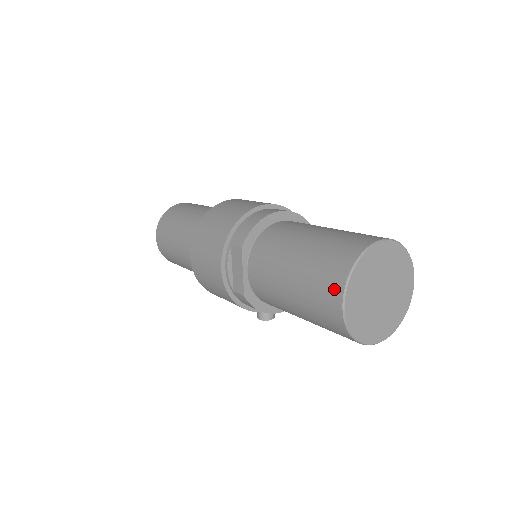
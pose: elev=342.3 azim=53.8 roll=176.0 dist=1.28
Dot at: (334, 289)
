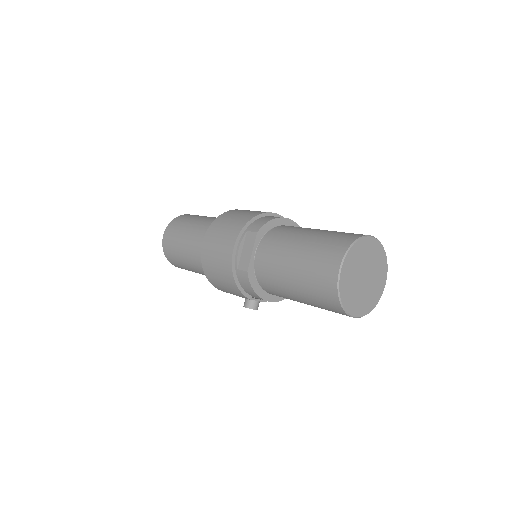
Dot at: (335, 257)
